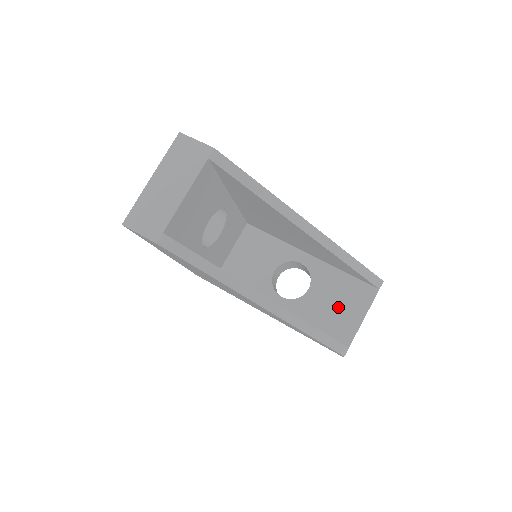
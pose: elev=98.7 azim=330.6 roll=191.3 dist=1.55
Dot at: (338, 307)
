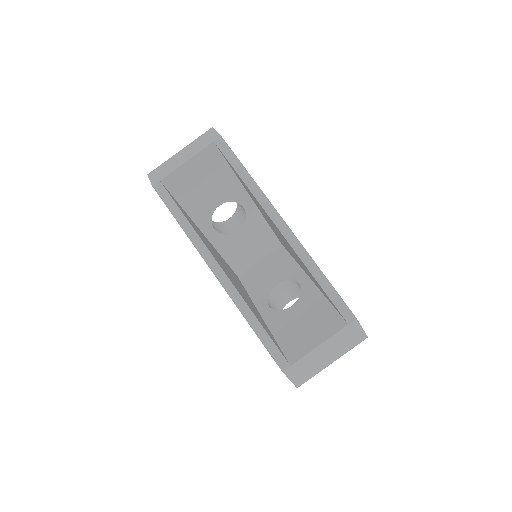
Dot at: (304, 328)
